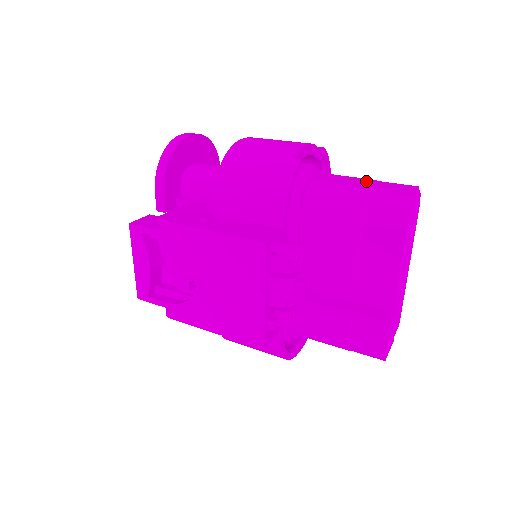
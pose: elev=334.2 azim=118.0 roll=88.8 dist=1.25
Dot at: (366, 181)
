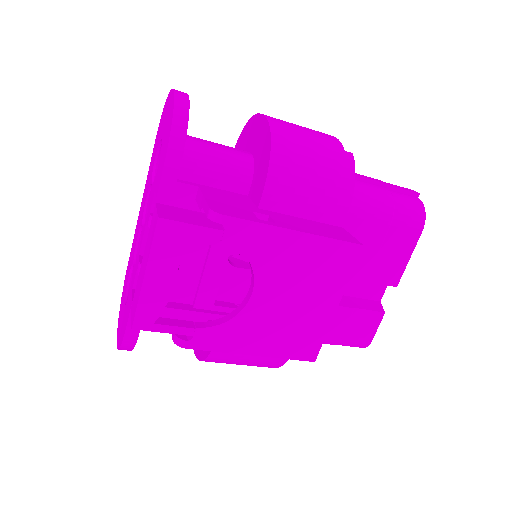
Dot at: (380, 181)
